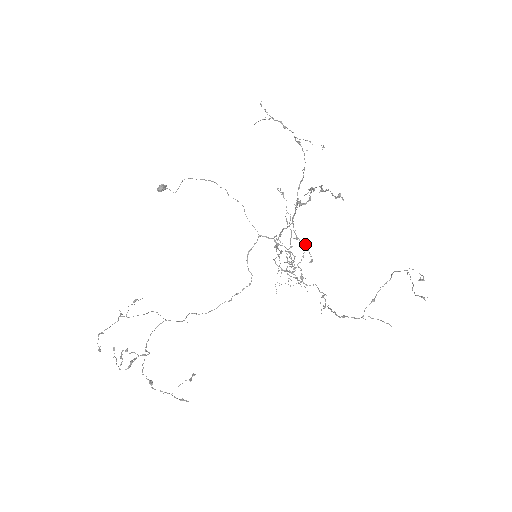
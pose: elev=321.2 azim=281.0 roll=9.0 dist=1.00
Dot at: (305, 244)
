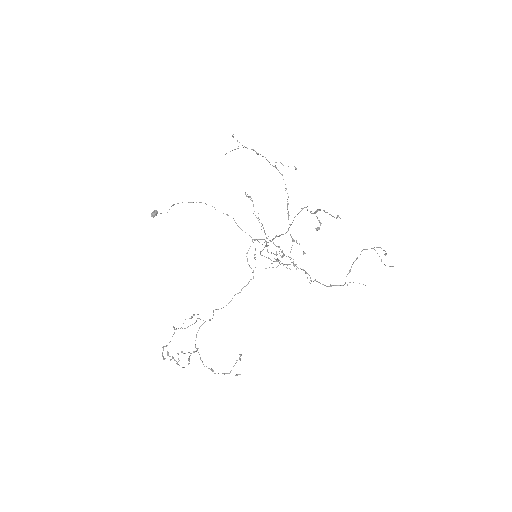
Dot at: (299, 243)
